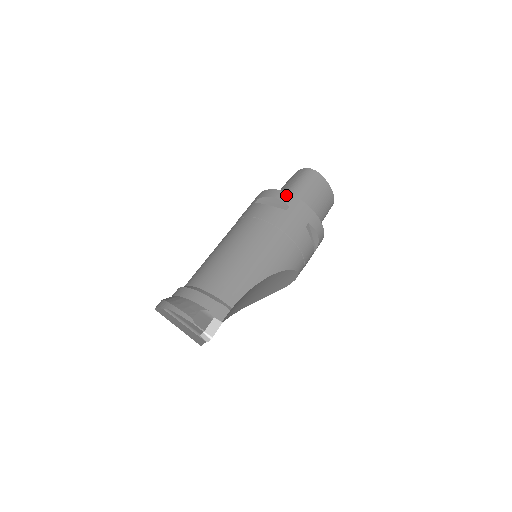
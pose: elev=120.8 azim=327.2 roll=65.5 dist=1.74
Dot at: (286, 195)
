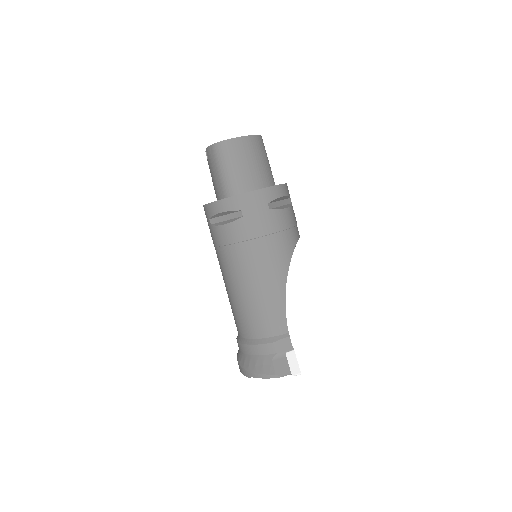
Dot at: (228, 202)
